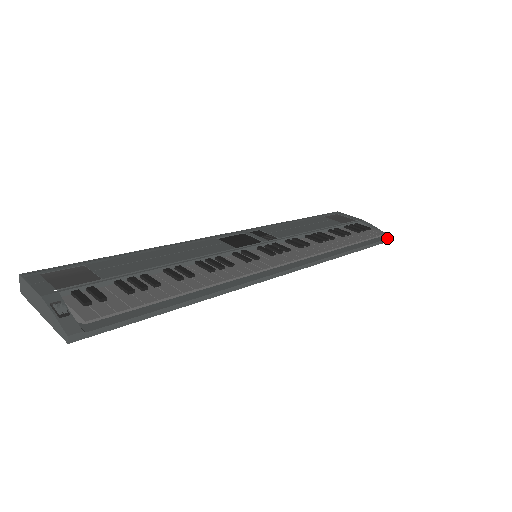
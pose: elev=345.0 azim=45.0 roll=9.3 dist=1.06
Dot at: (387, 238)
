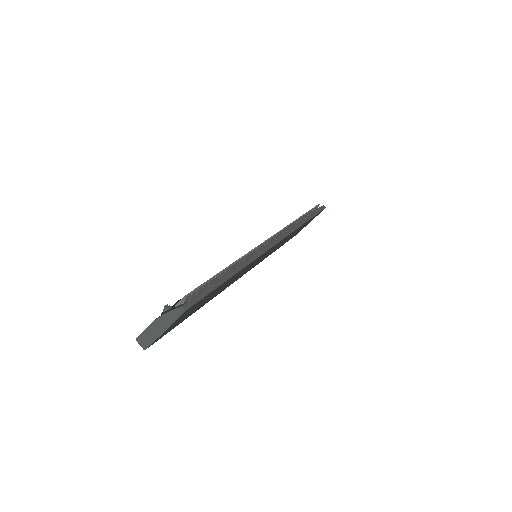
Dot at: (322, 206)
